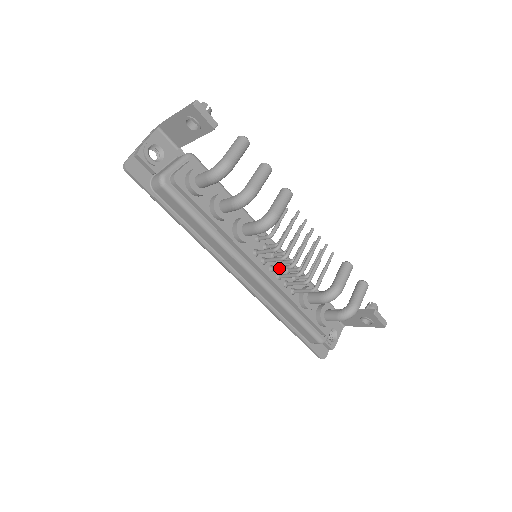
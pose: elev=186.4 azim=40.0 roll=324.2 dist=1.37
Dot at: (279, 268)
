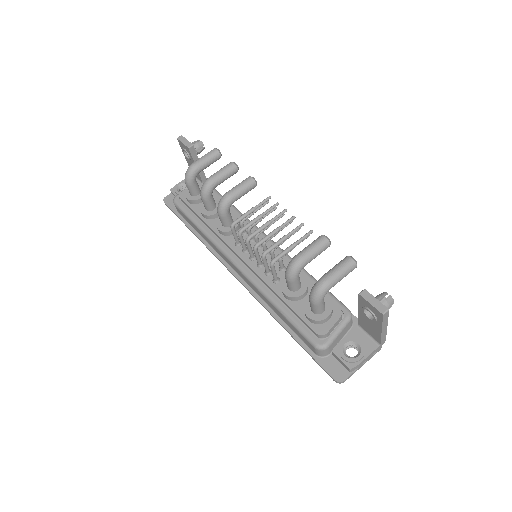
Dot at: (248, 250)
